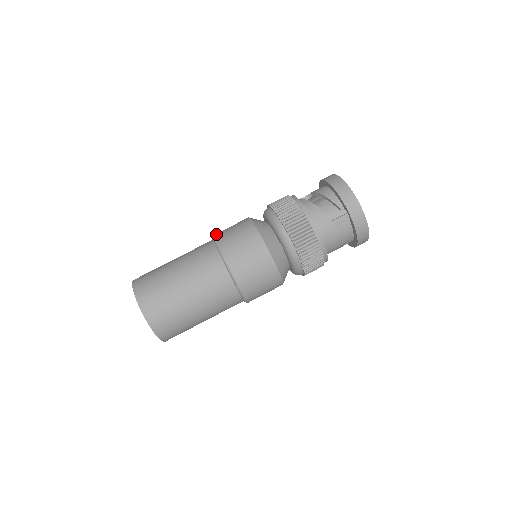
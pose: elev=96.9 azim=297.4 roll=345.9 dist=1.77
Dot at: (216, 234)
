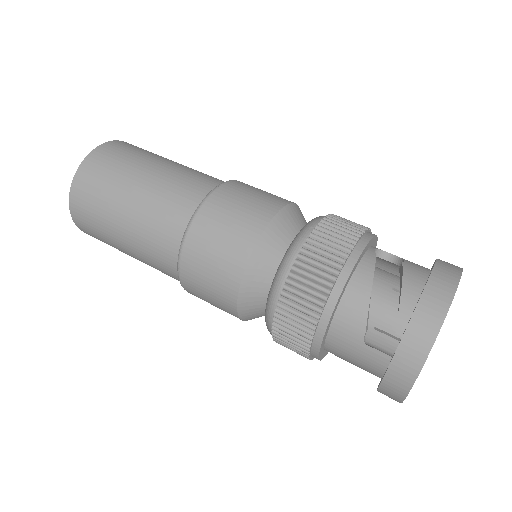
Dot at: (232, 182)
